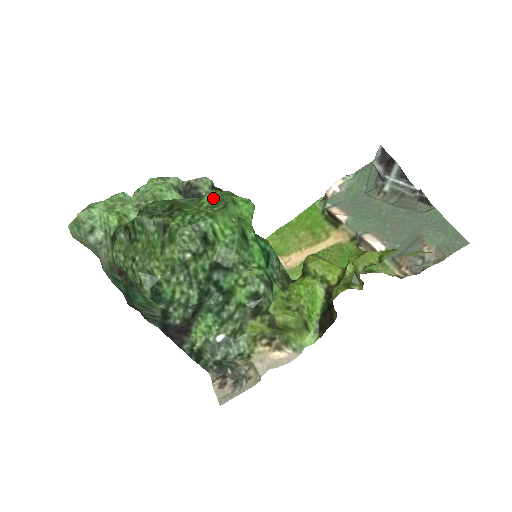
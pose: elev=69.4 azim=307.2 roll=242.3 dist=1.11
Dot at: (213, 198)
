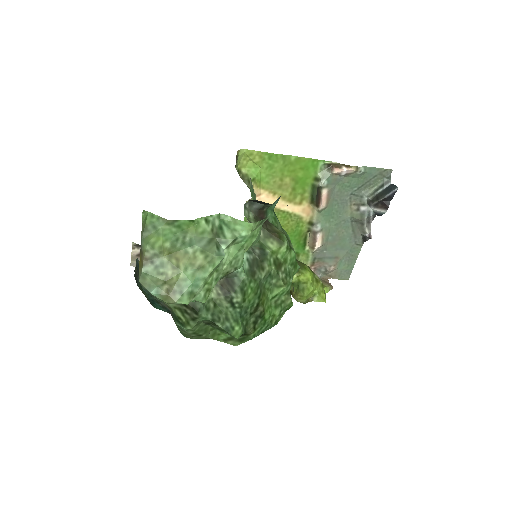
Dot at: (286, 292)
